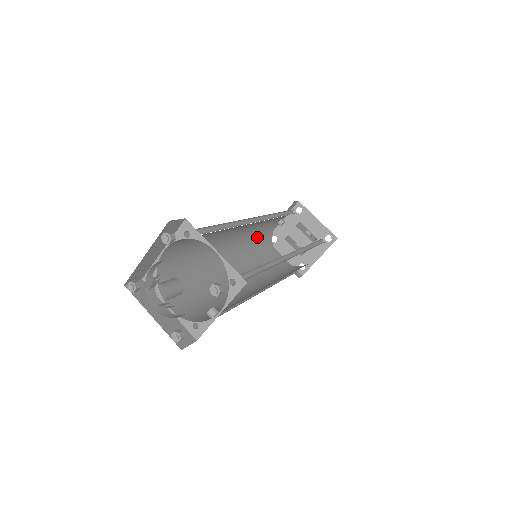
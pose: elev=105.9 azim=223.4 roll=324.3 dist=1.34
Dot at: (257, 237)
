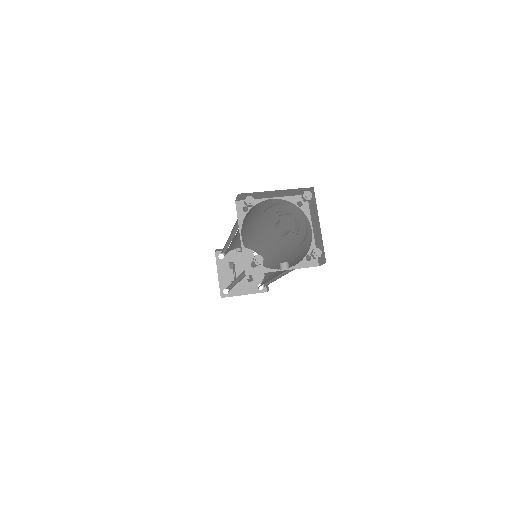
Dot at: (233, 244)
